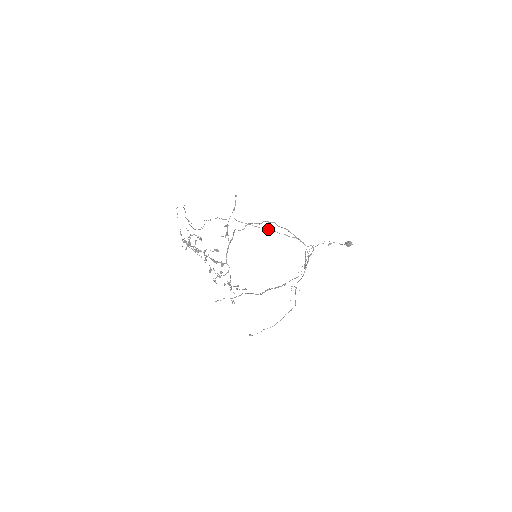
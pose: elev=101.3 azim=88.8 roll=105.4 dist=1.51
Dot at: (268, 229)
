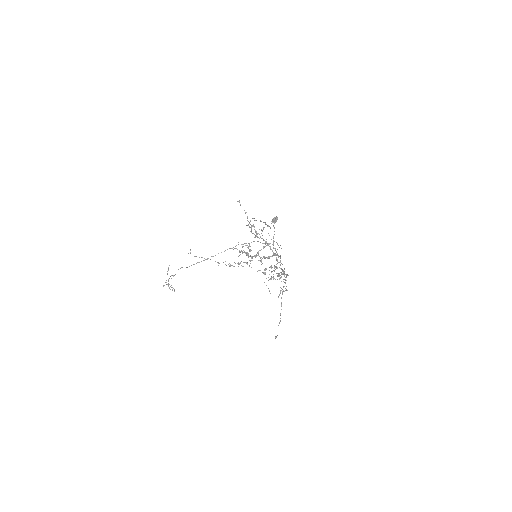
Dot at: (212, 256)
